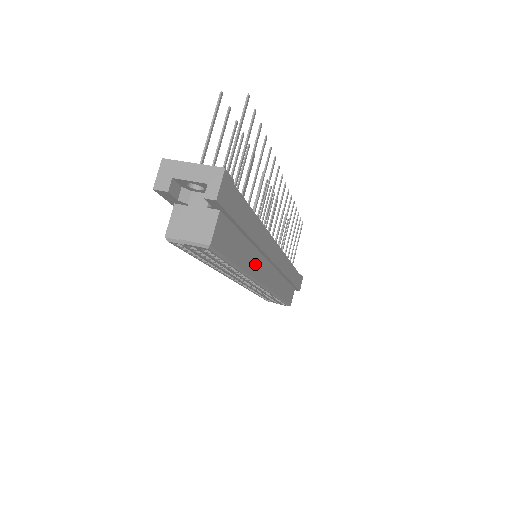
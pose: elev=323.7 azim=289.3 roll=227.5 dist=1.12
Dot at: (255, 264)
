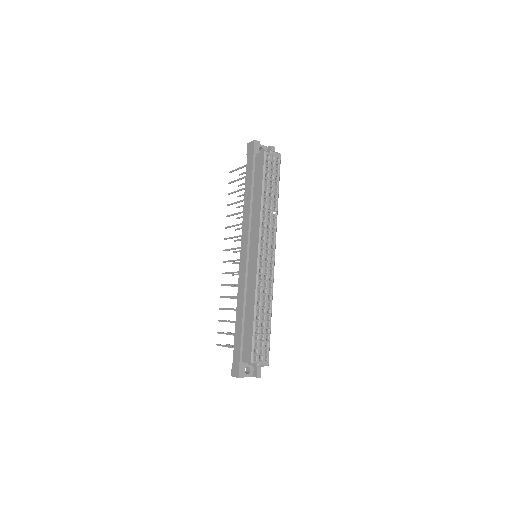
Dot at: occluded
